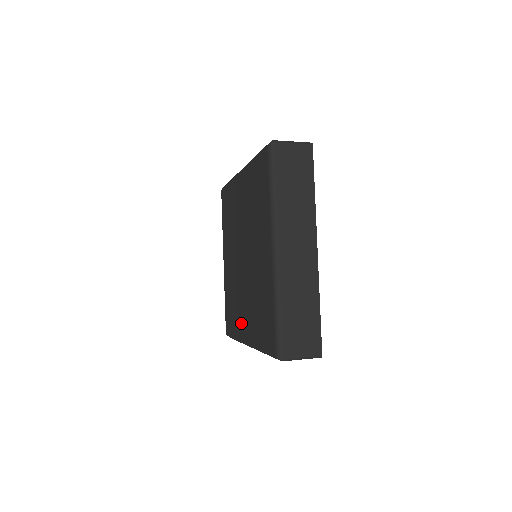
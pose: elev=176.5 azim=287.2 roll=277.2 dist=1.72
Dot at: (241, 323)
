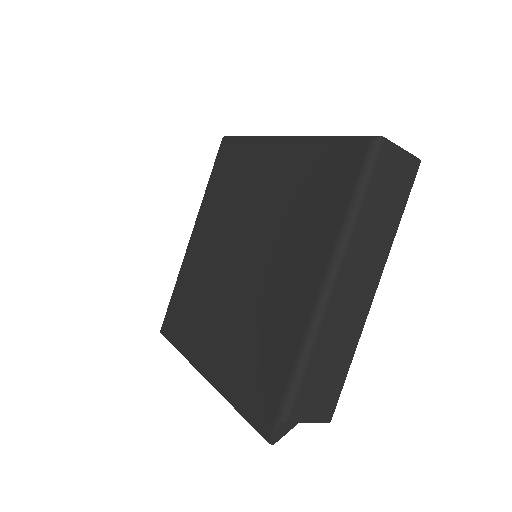
Dot at: (289, 310)
